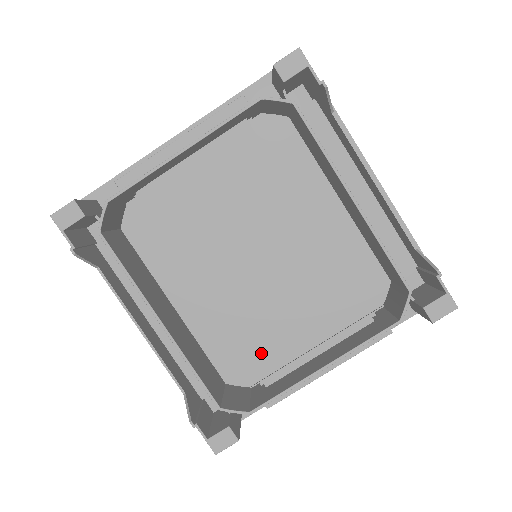
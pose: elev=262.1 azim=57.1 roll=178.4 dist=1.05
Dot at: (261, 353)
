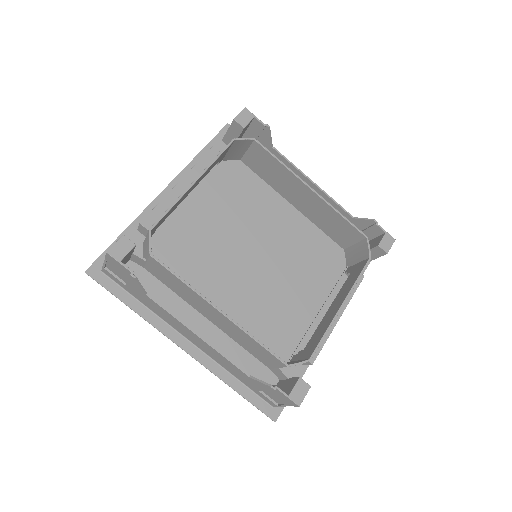
Dot at: (285, 331)
